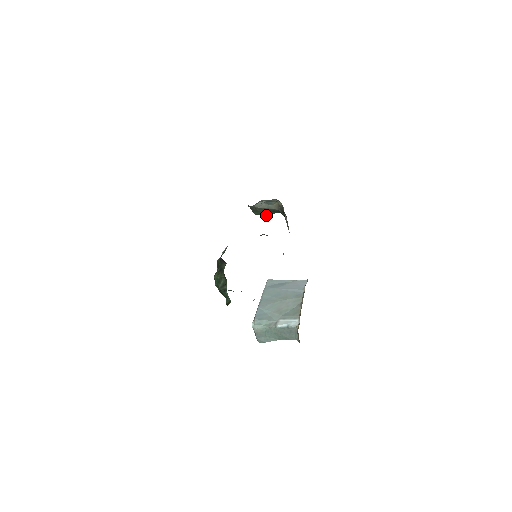
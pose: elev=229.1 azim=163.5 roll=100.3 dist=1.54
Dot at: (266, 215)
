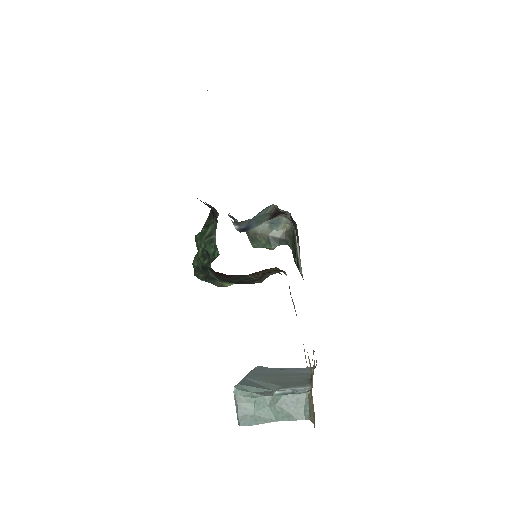
Dot at: (268, 248)
